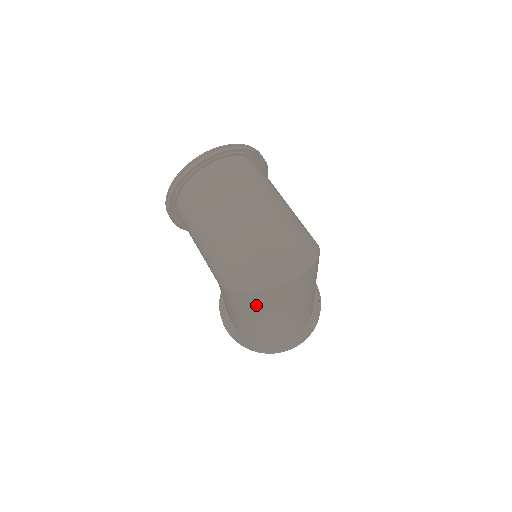
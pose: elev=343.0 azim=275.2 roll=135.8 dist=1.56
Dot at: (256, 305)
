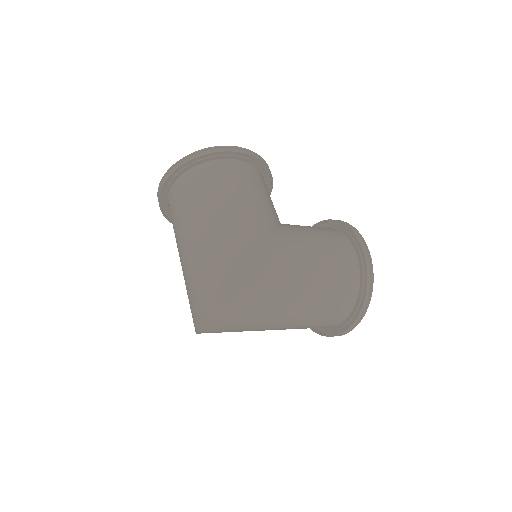
Dot at: occluded
